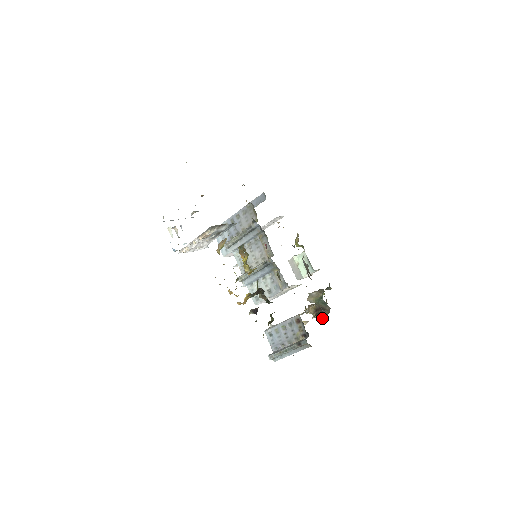
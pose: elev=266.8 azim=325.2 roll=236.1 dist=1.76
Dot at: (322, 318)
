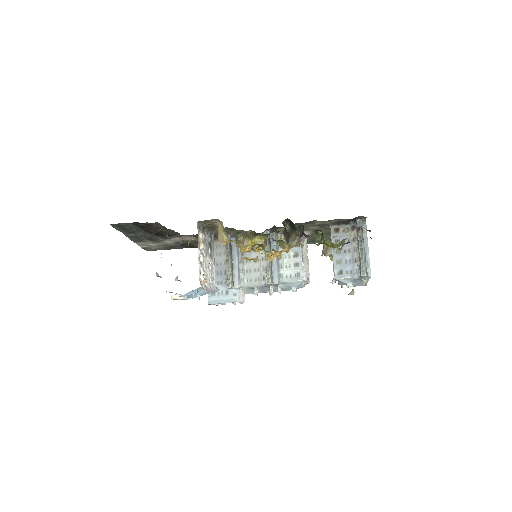
Dot at: occluded
